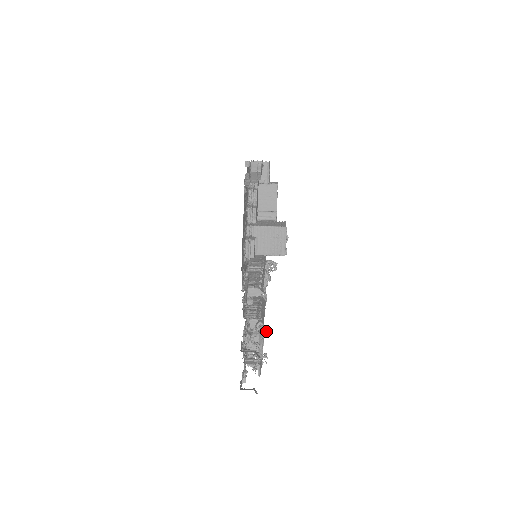
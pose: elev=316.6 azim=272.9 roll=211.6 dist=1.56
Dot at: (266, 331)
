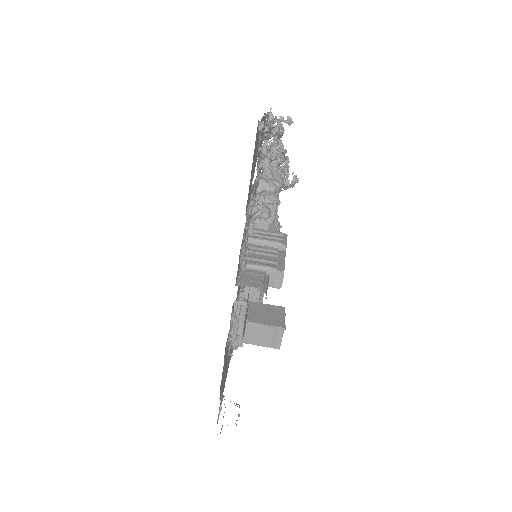
Dot at: occluded
